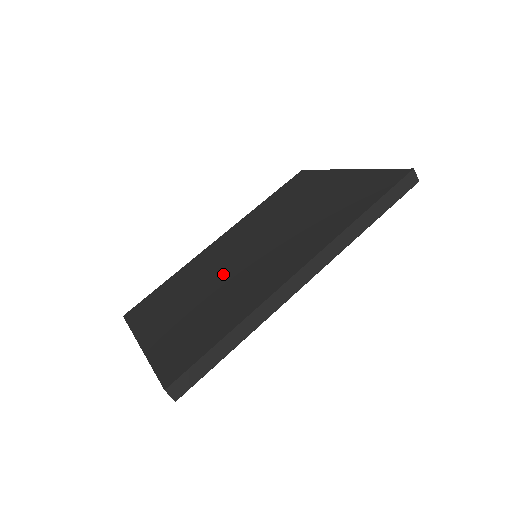
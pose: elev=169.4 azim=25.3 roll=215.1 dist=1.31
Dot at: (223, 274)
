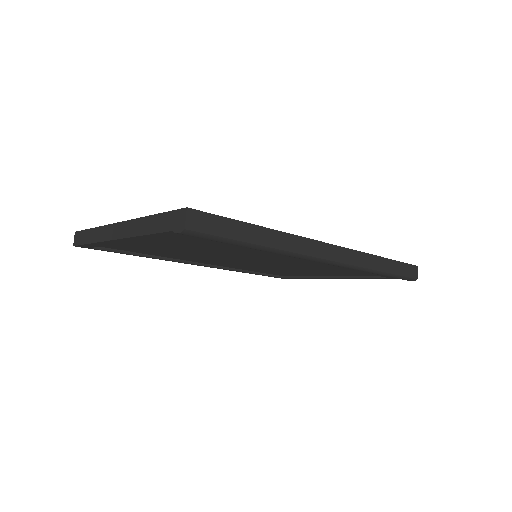
Dot at: occluded
